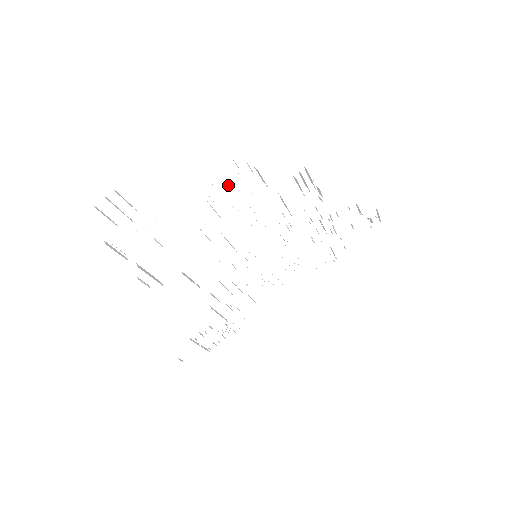
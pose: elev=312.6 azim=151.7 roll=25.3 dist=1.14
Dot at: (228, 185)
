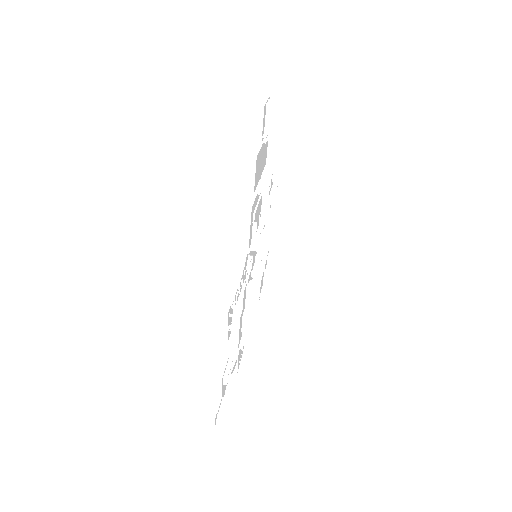
Dot at: occluded
